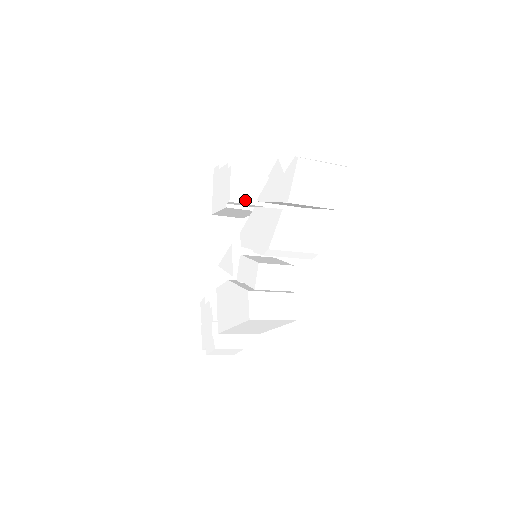
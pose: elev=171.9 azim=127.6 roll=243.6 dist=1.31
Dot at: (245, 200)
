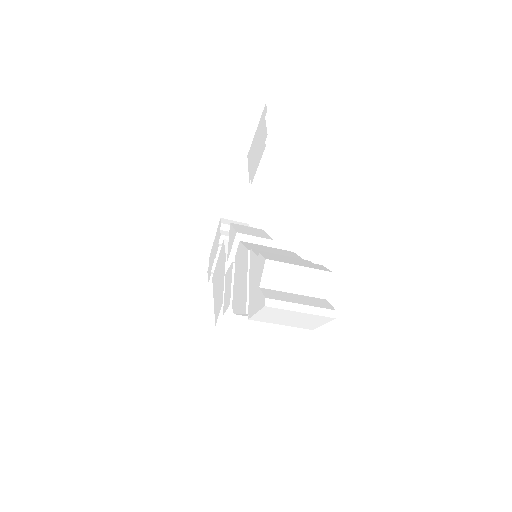
Dot at: (272, 186)
